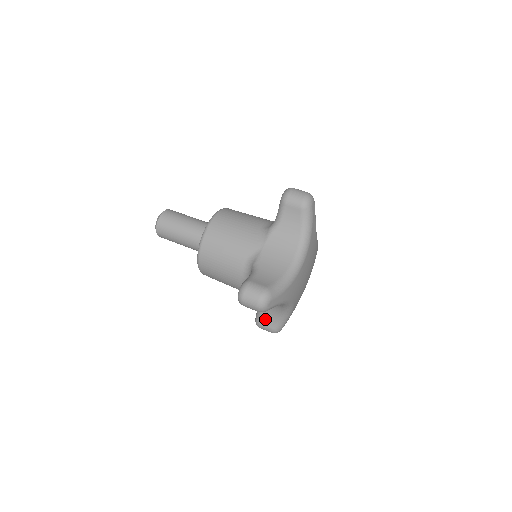
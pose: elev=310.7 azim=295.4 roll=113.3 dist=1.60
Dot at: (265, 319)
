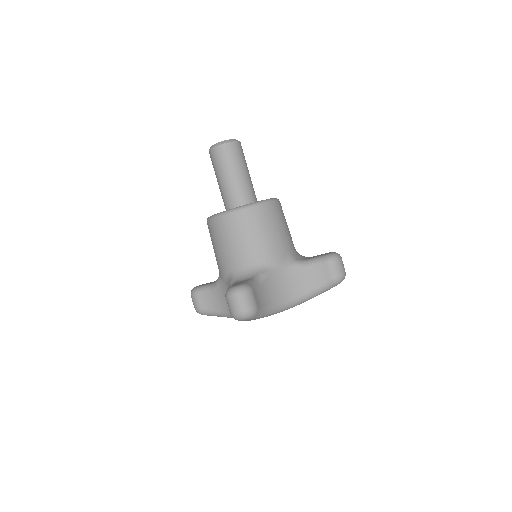
Dot at: occluded
